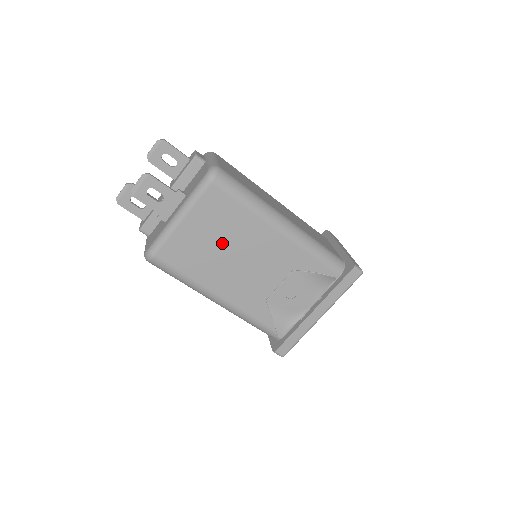
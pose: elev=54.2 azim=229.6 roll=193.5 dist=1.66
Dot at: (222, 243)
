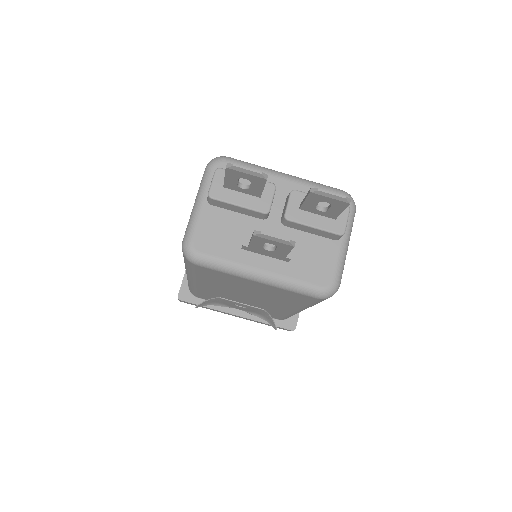
Dot at: (254, 292)
